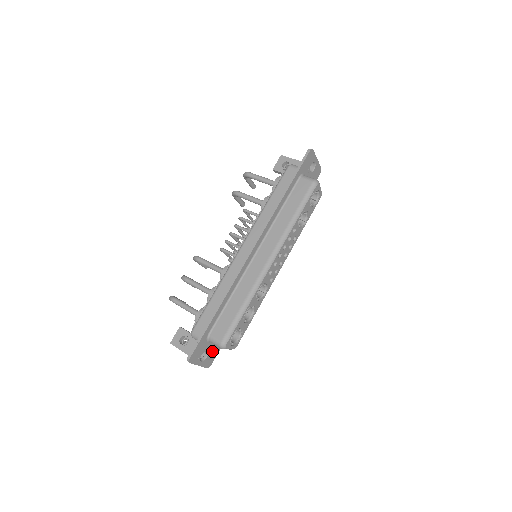
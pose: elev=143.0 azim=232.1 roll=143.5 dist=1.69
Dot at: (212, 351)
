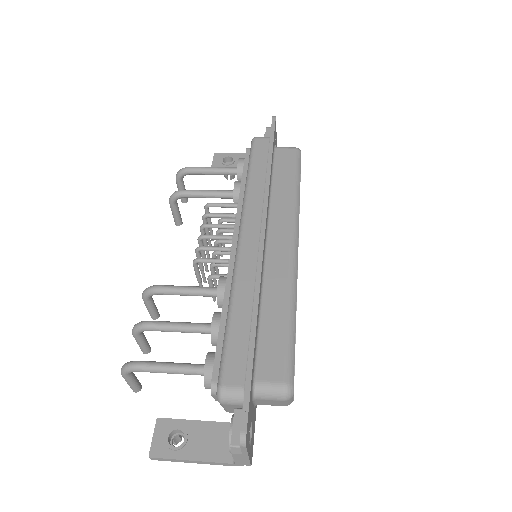
Dot at: (252, 425)
